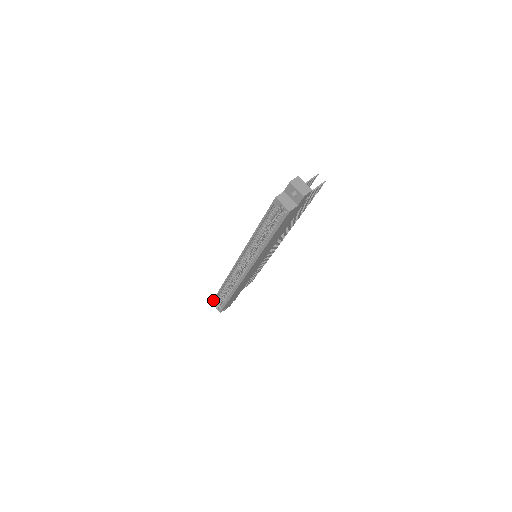
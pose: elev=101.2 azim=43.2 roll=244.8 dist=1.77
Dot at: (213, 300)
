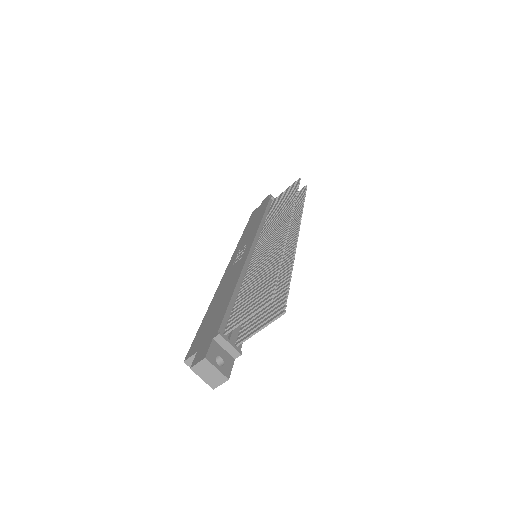
Dot at: (251, 215)
